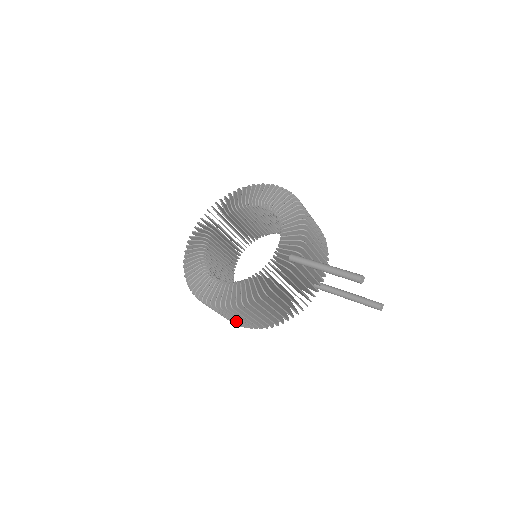
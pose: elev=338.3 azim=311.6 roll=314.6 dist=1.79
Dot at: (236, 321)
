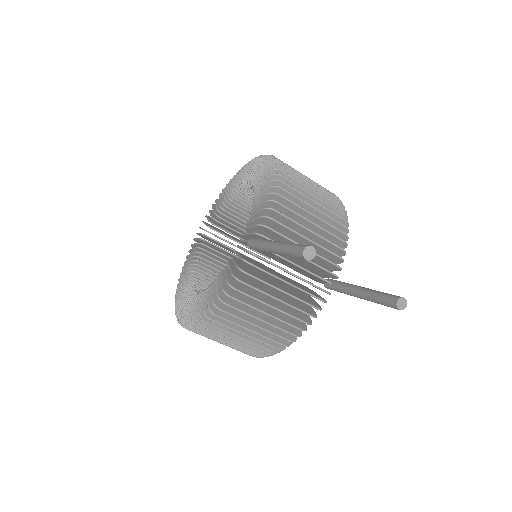
Dot at: (230, 347)
